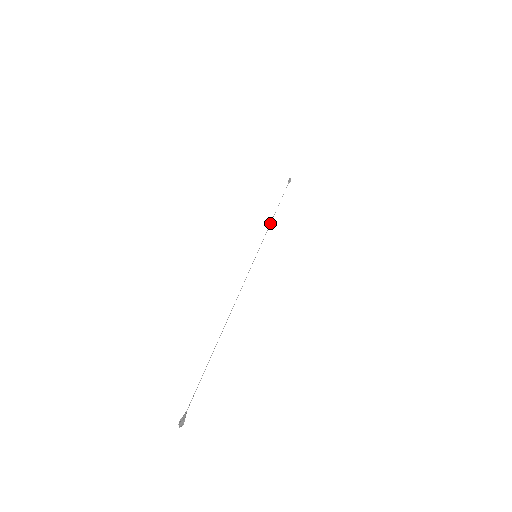
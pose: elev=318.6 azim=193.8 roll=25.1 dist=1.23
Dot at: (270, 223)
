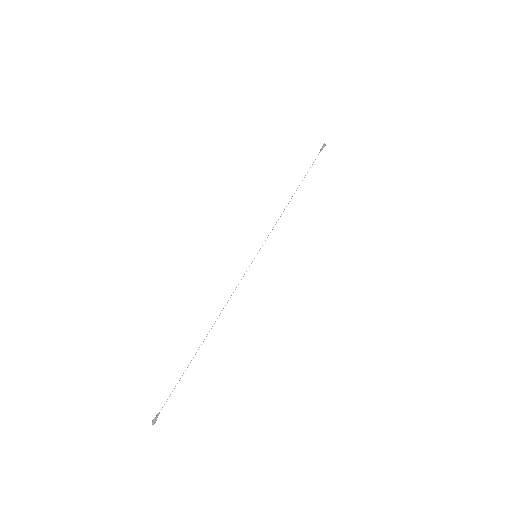
Dot at: occluded
